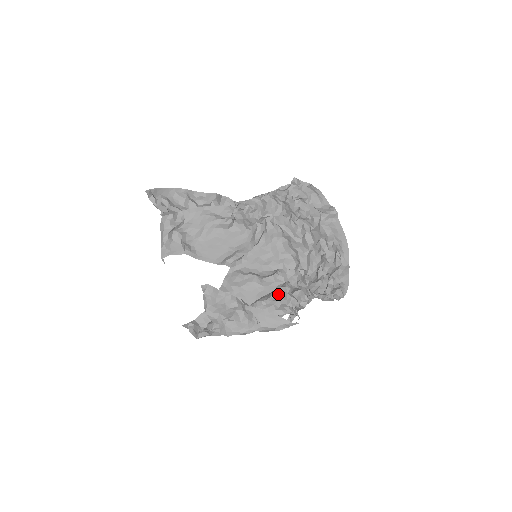
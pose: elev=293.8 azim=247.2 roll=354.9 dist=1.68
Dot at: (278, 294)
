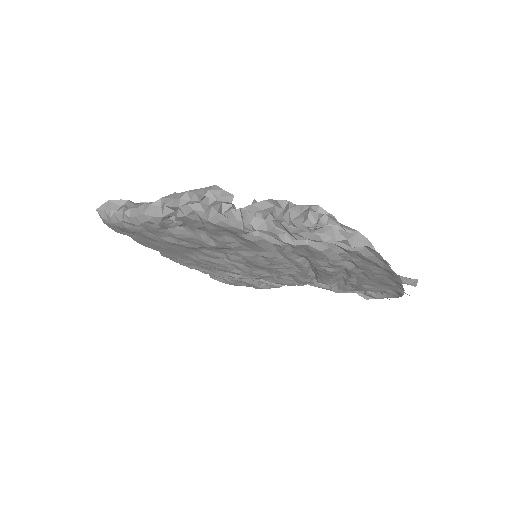
Dot at: occluded
